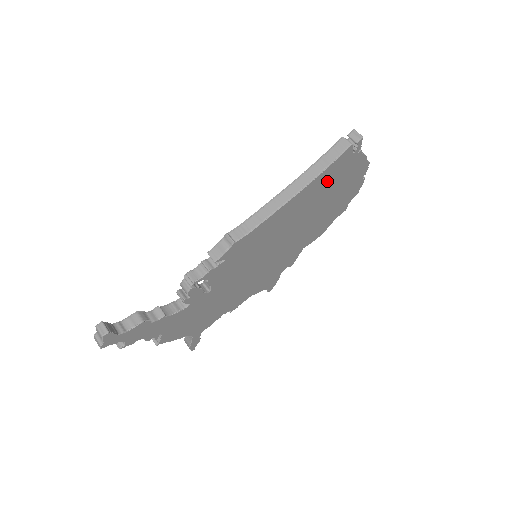
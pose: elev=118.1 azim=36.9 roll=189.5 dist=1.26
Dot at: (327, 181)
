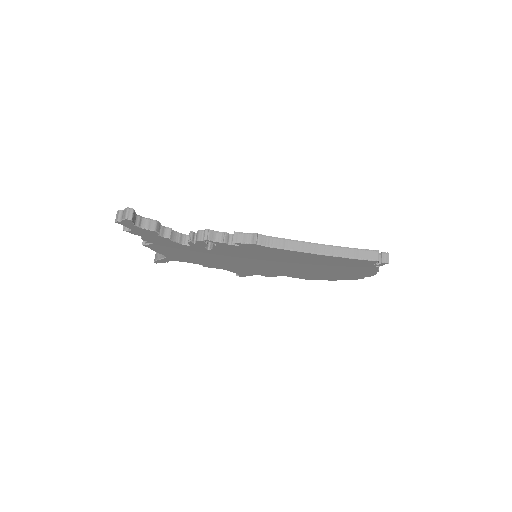
Dot at: (343, 263)
